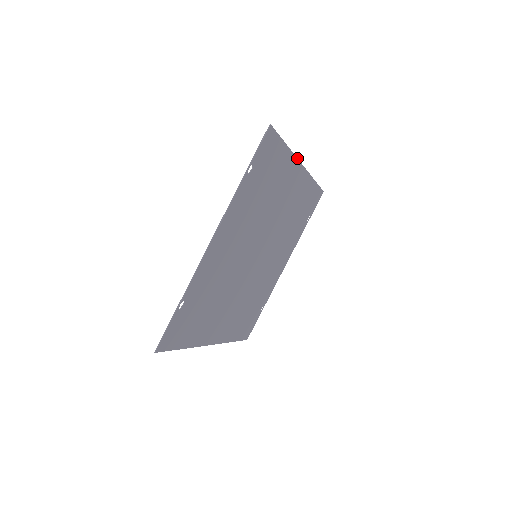
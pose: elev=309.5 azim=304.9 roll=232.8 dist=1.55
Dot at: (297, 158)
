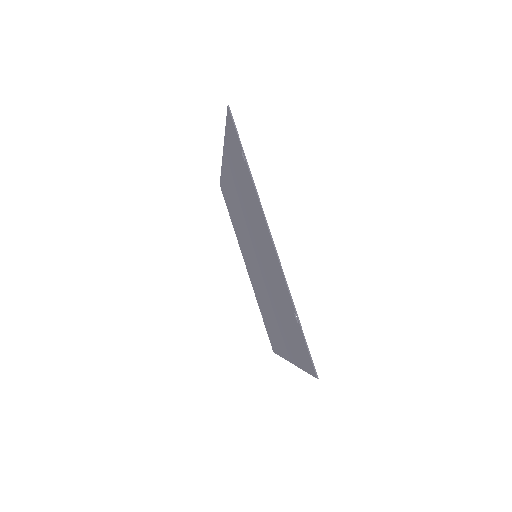
Dot at: (224, 146)
